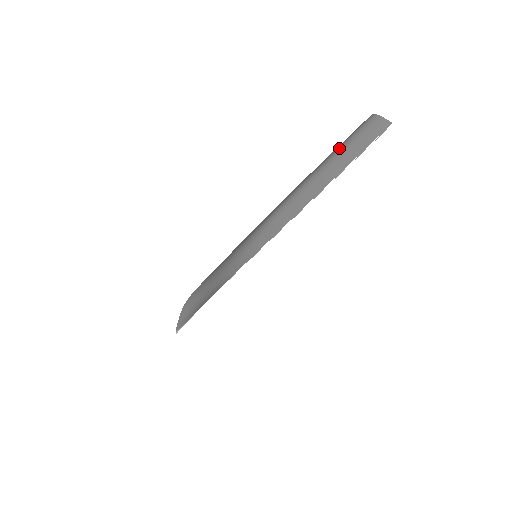
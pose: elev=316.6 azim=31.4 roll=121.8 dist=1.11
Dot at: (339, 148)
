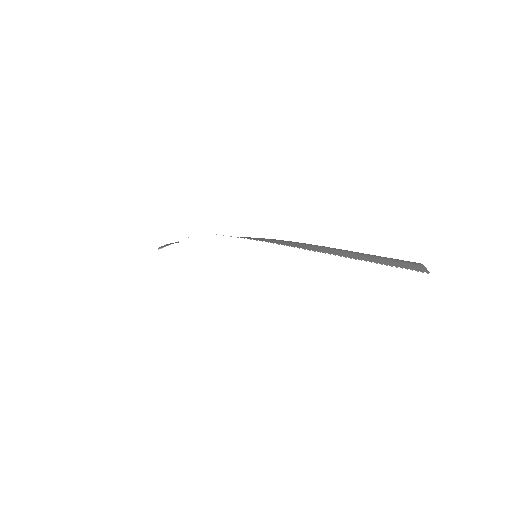
Dot at: (373, 255)
